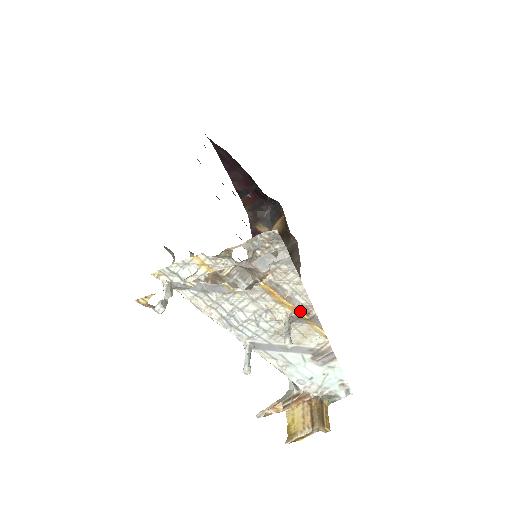
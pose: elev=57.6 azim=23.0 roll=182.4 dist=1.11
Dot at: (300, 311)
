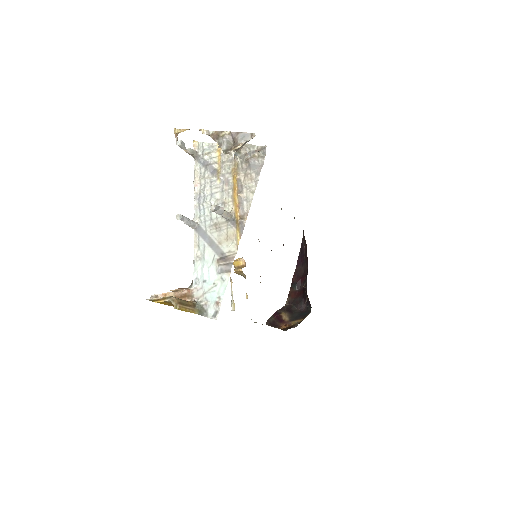
Dot at: (239, 211)
